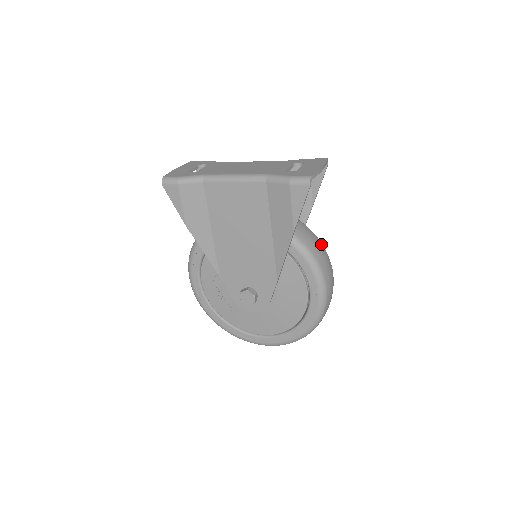
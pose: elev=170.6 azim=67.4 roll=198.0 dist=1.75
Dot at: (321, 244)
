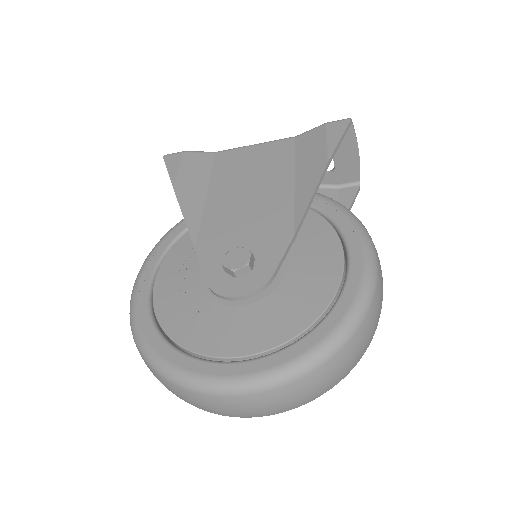
Dot at: occluded
